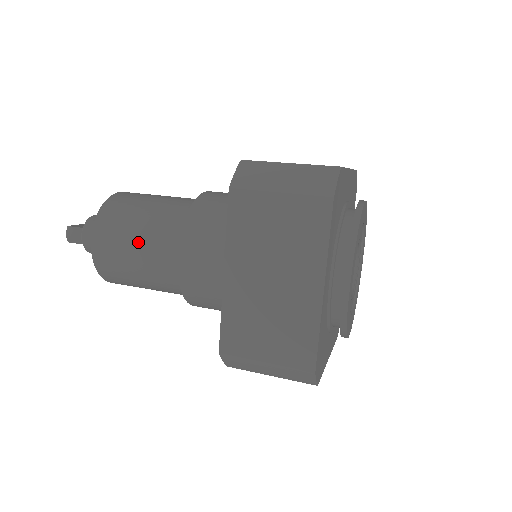
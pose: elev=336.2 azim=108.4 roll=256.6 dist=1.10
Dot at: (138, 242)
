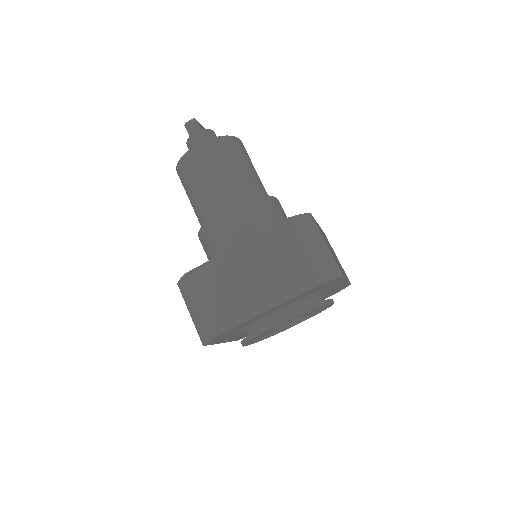
Dot at: (217, 176)
